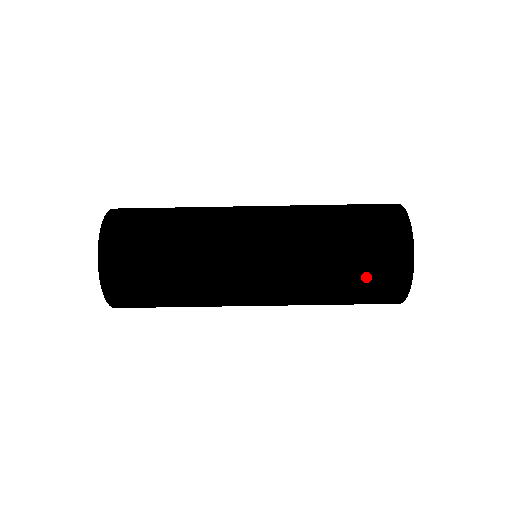
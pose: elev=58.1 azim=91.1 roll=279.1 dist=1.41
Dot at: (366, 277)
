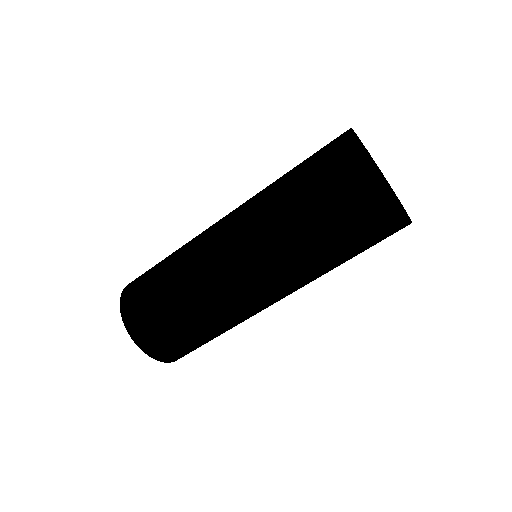
Dot at: (327, 194)
